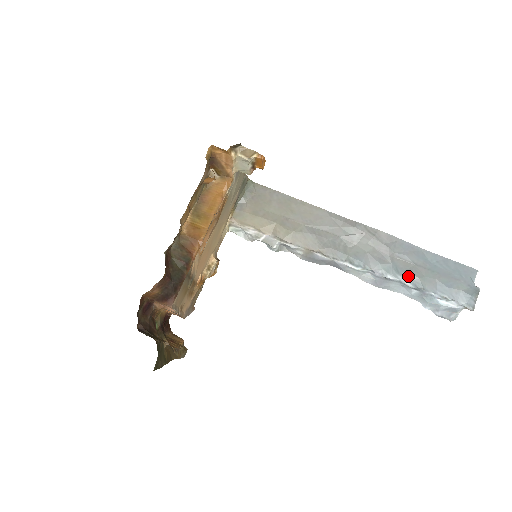
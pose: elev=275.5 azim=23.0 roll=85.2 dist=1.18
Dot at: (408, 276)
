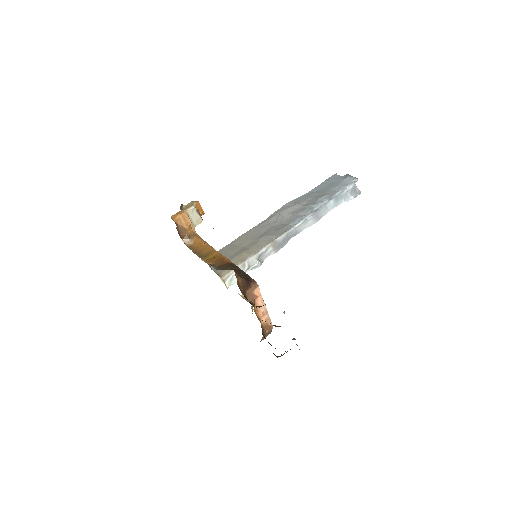
Dot at: (320, 200)
